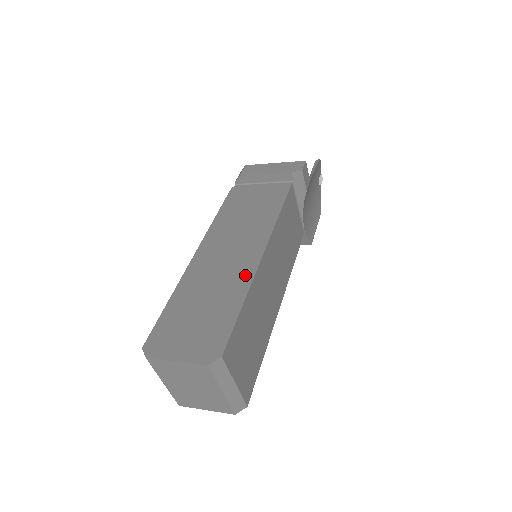
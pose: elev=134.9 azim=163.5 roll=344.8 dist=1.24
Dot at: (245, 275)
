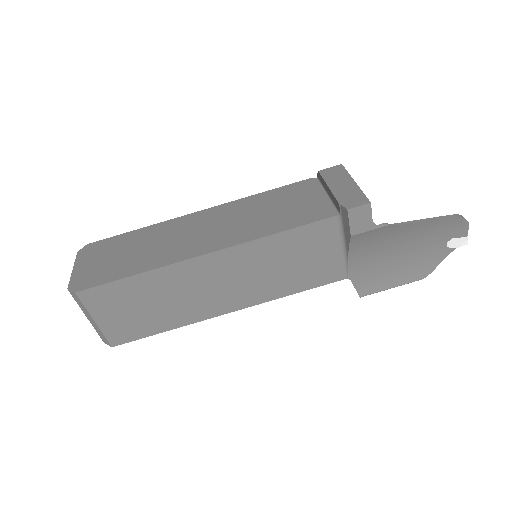
Dot at: (172, 257)
